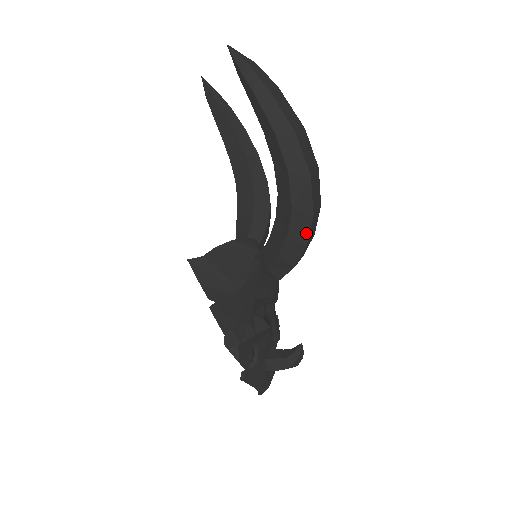
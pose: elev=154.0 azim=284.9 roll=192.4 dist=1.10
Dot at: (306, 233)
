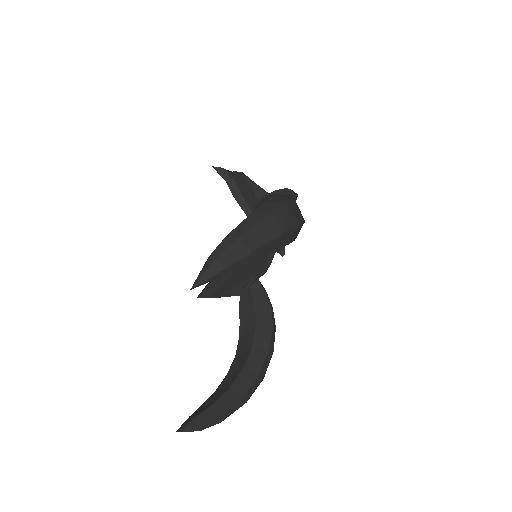
Dot at: occluded
